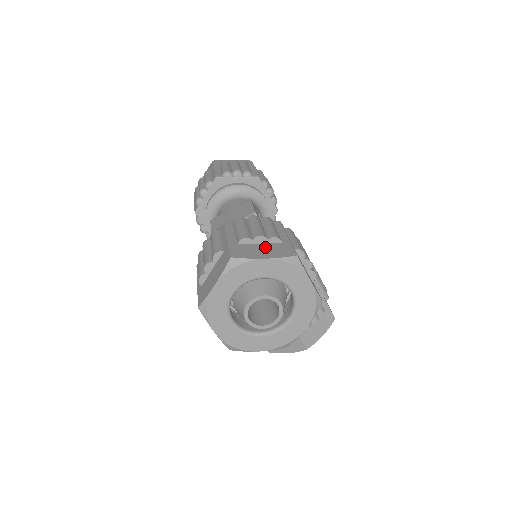
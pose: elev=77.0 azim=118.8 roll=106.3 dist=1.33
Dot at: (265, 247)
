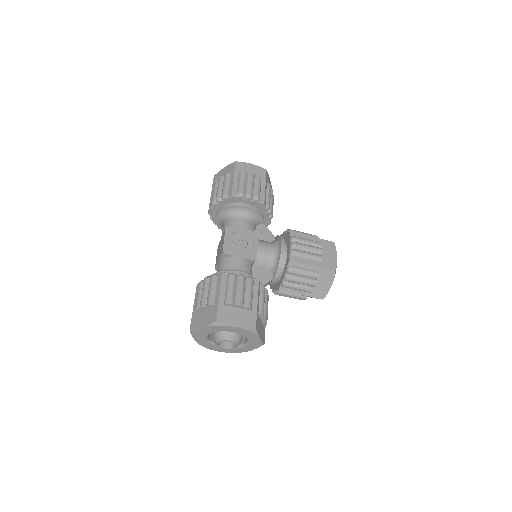
Dot at: (205, 314)
